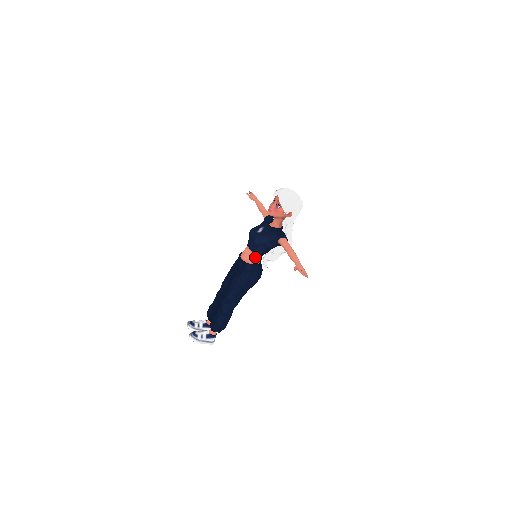
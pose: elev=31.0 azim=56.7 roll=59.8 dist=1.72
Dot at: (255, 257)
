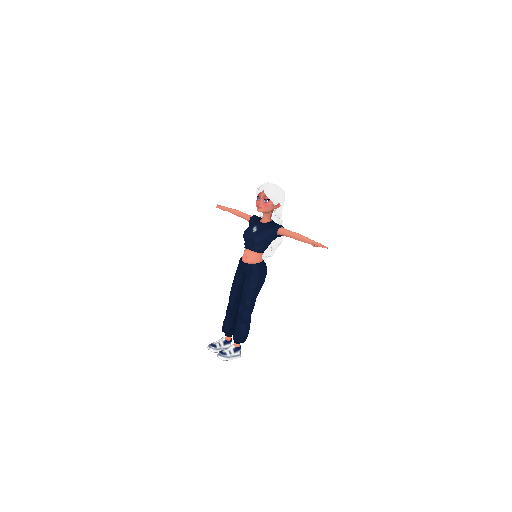
Dot at: (258, 256)
